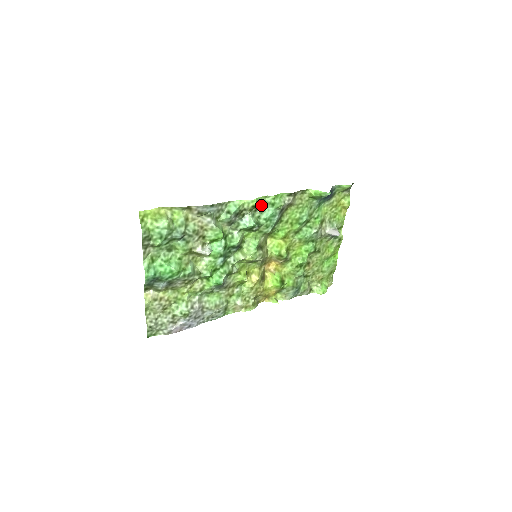
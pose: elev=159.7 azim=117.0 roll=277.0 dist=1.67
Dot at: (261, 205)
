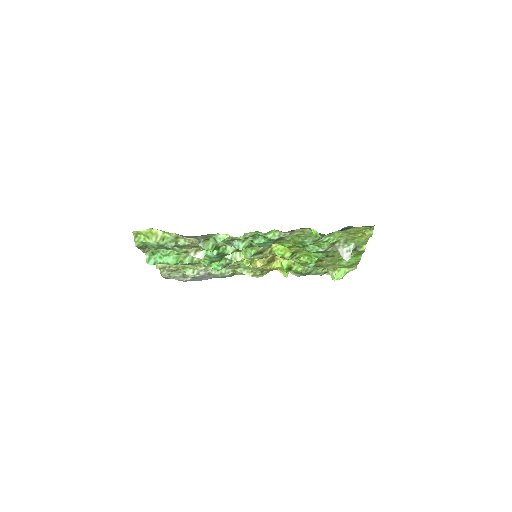
Dot at: (252, 236)
